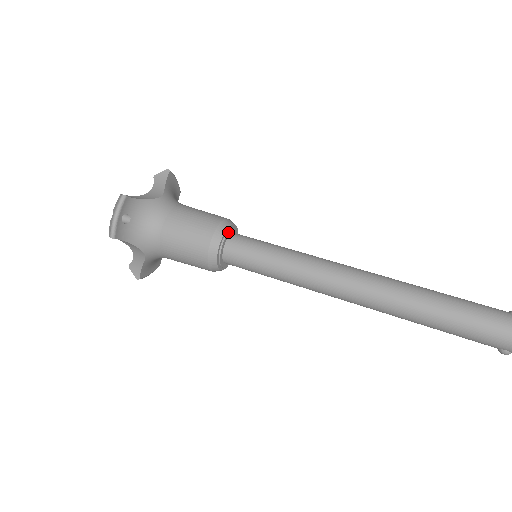
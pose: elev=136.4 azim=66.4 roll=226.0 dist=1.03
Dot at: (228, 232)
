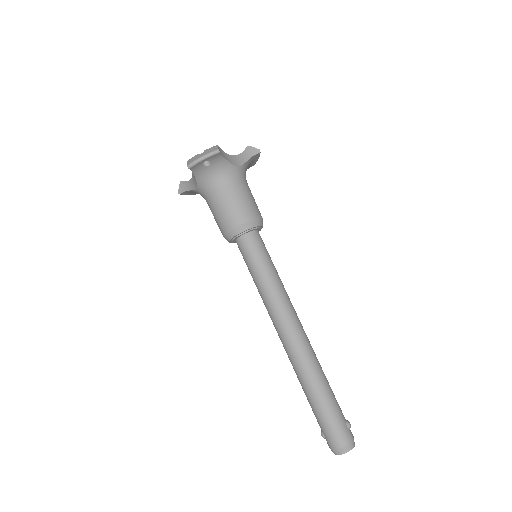
Dot at: (255, 229)
